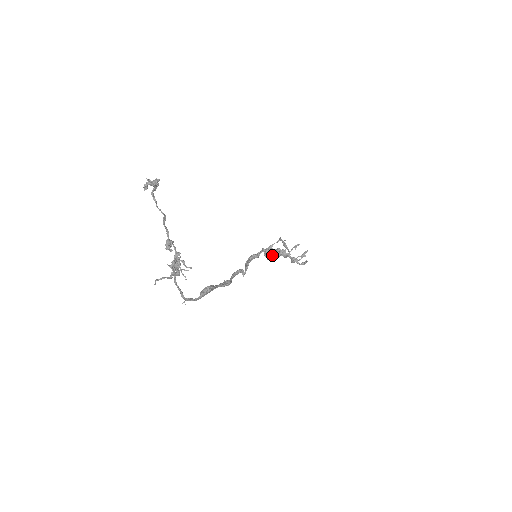
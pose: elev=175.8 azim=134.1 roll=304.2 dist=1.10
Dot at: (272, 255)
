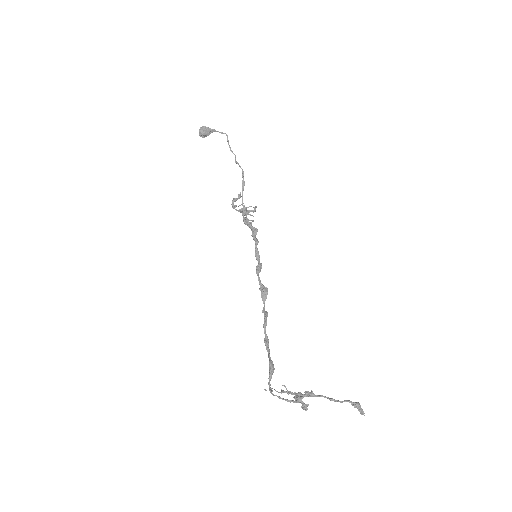
Dot at: (254, 240)
